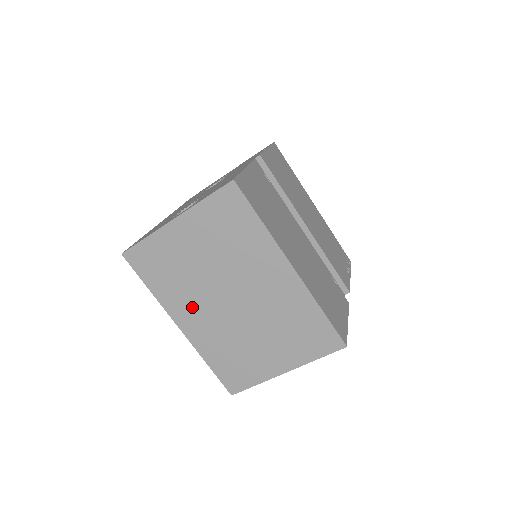
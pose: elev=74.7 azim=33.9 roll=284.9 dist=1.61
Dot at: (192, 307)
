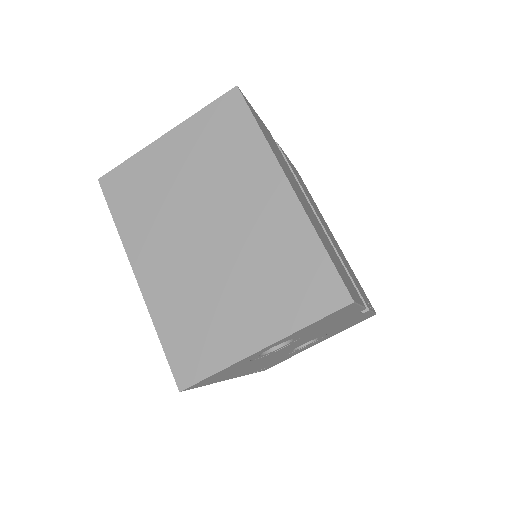
Dot at: (158, 245)
